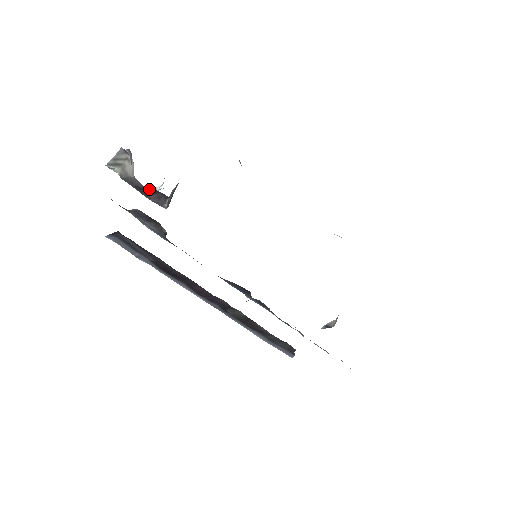
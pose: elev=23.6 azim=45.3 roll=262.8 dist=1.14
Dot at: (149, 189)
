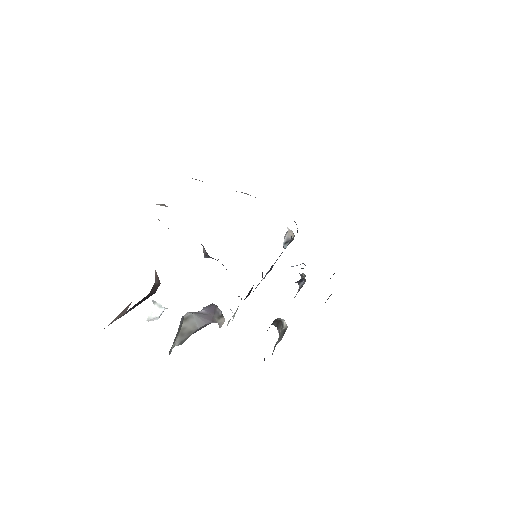
Dot at: occluded
